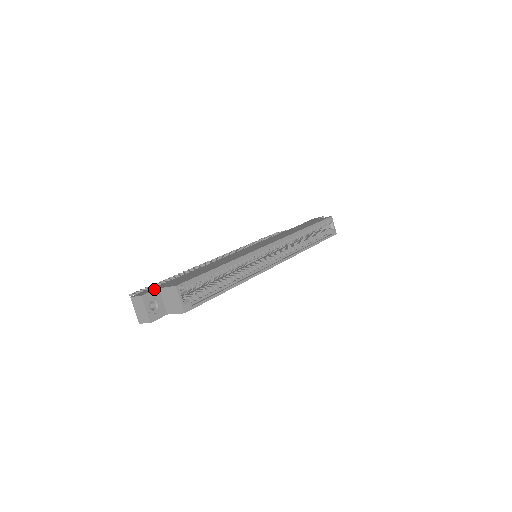
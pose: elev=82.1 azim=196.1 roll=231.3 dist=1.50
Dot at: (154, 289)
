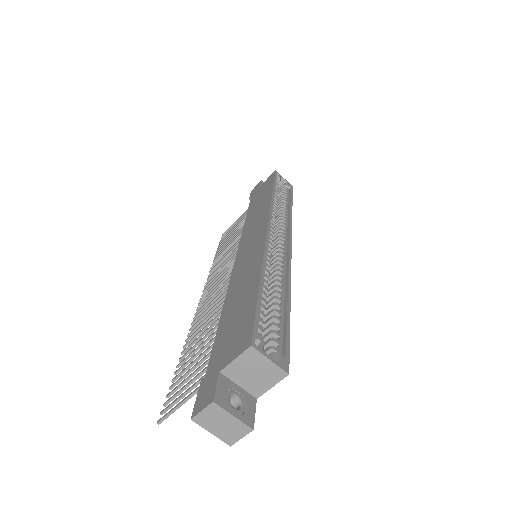
Dot at: (214, 379)
